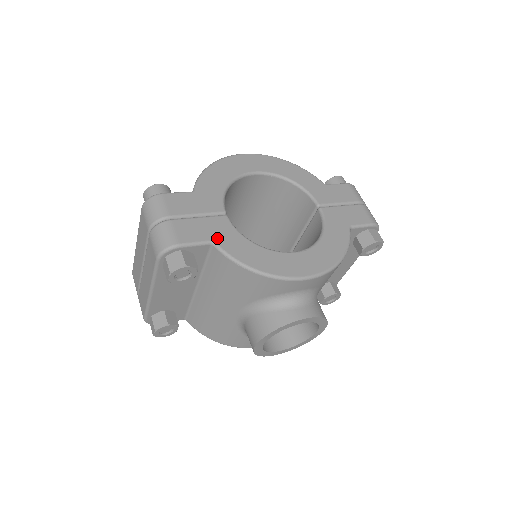
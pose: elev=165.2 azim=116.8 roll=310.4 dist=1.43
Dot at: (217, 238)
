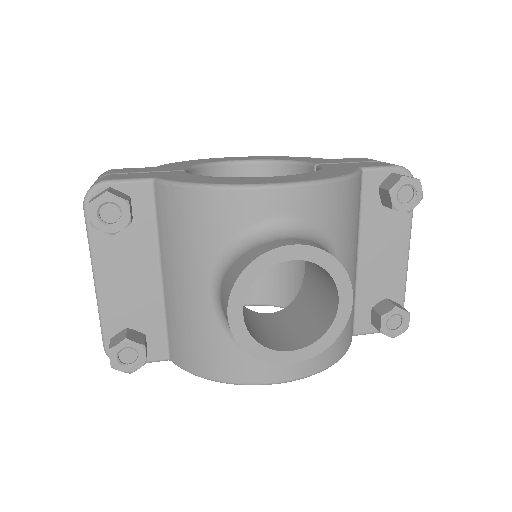
Dot at: (161, 176)
